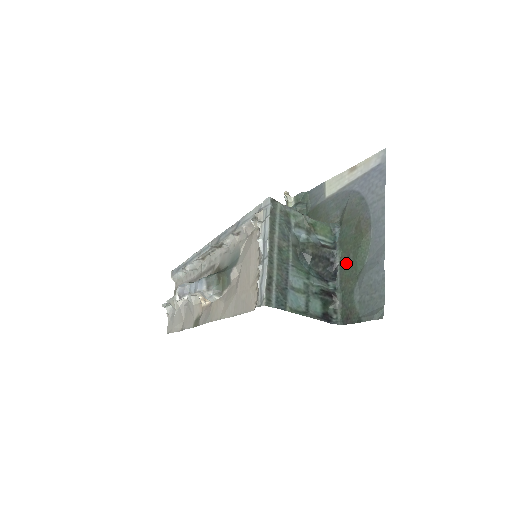
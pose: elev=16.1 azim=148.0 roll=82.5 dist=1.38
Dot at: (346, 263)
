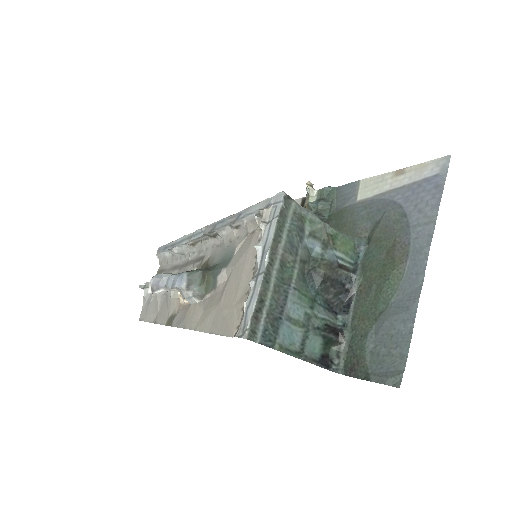
Dot at: (365, 295)
